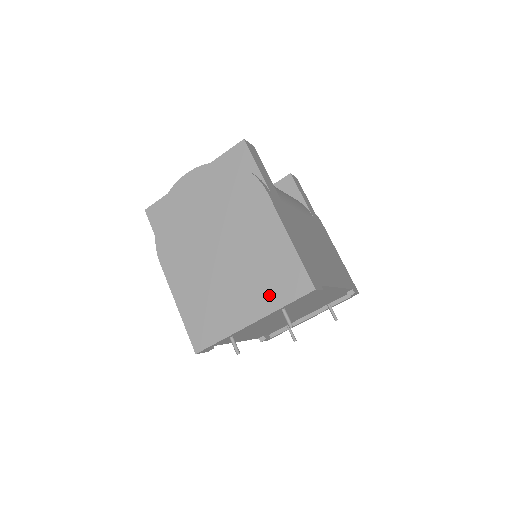
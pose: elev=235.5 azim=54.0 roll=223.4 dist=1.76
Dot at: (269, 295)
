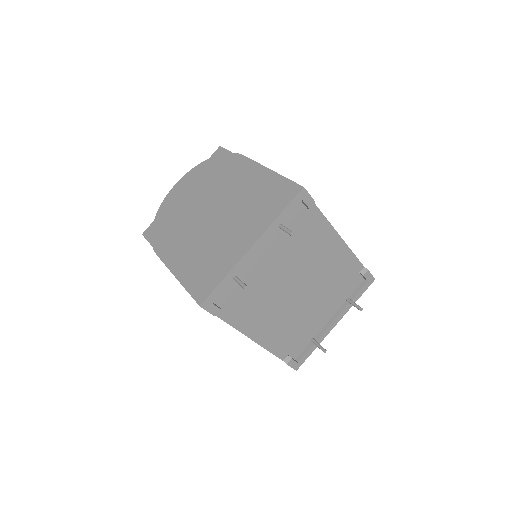
Dot at: (262, 216)
